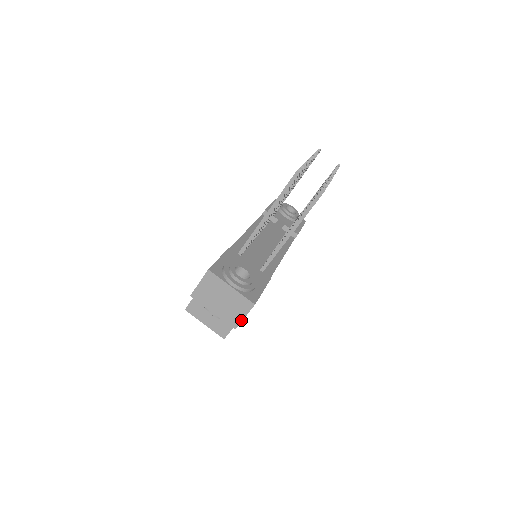
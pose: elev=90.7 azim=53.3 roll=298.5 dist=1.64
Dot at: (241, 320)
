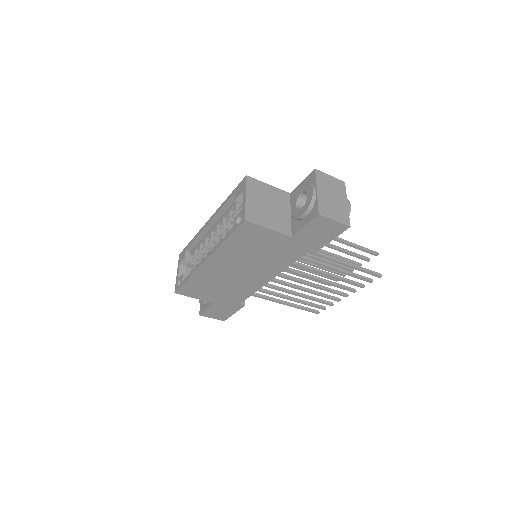
Dot at: (330, 217)
